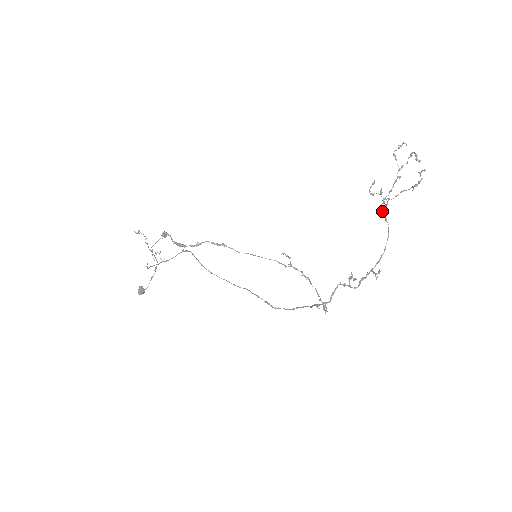
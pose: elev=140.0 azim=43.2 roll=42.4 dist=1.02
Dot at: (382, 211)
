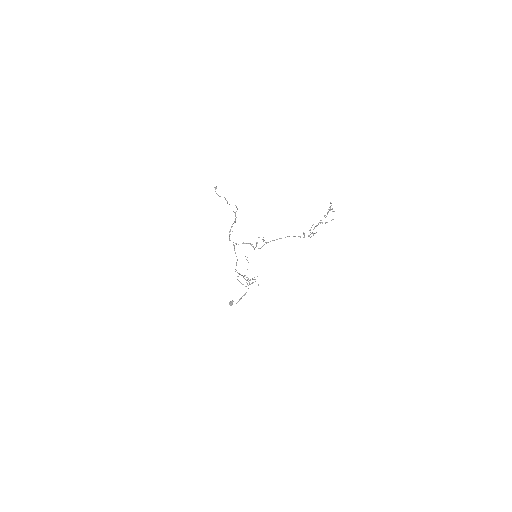
Dot at: occluded
